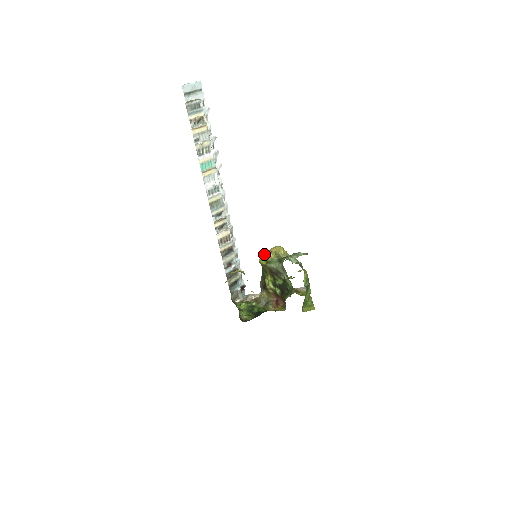
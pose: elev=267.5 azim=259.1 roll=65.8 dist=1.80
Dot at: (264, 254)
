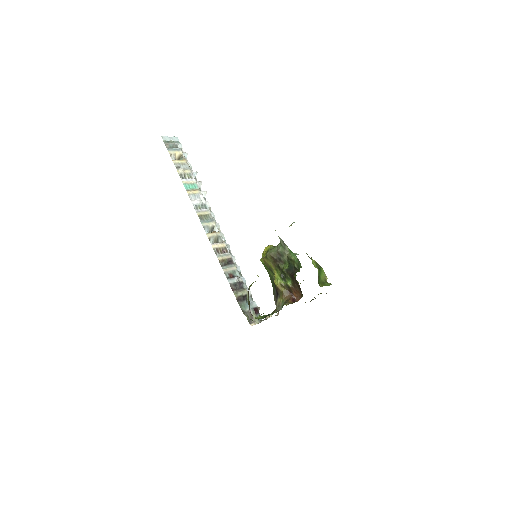
Dot at: (263, 251)
